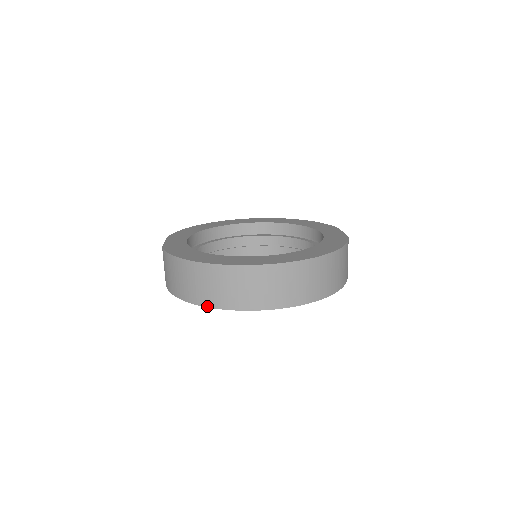
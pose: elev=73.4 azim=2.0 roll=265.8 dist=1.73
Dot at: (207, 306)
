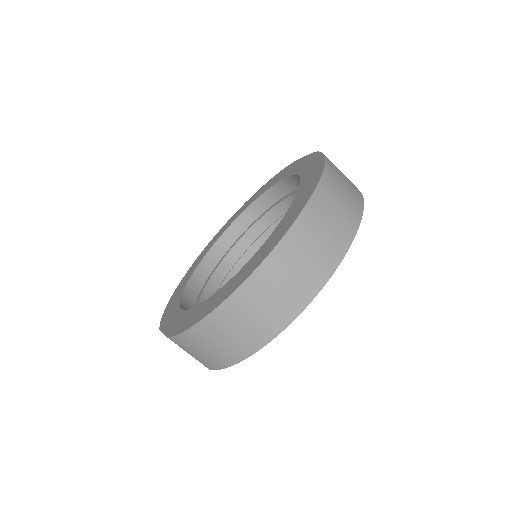
Dot at: (276, 335)
